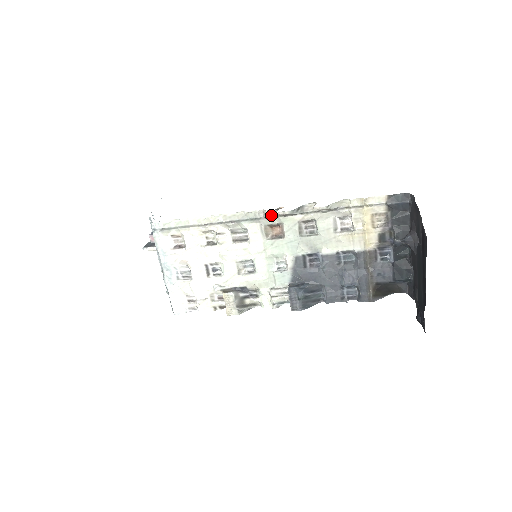
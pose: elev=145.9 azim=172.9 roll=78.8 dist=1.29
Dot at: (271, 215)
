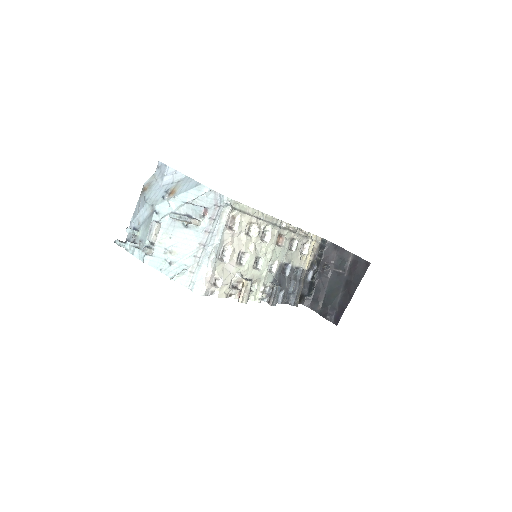
Dot at: (286, 227)
